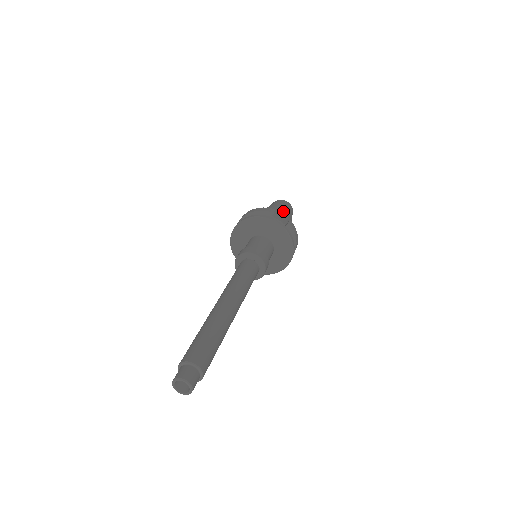
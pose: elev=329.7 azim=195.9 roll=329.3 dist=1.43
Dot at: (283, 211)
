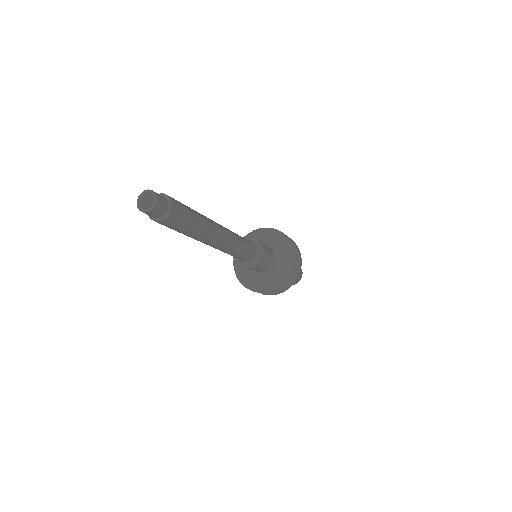
Dot at: occluded
